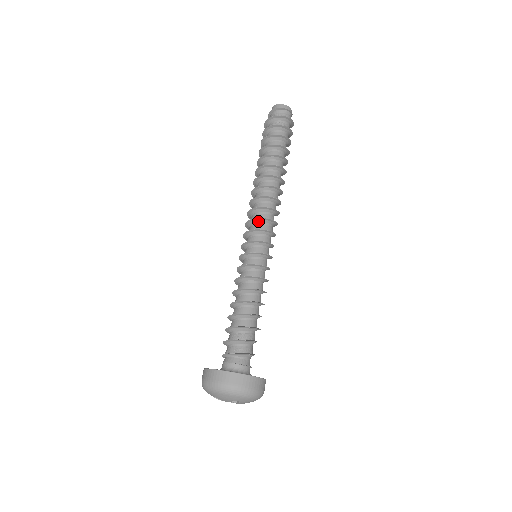
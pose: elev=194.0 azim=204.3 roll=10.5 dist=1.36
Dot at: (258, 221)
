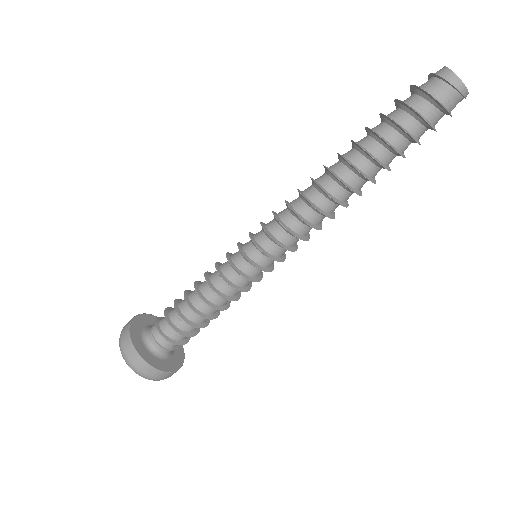
Dot at: (276, 220)
